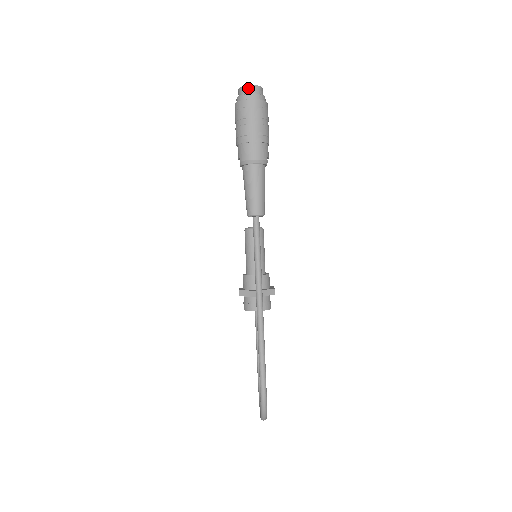
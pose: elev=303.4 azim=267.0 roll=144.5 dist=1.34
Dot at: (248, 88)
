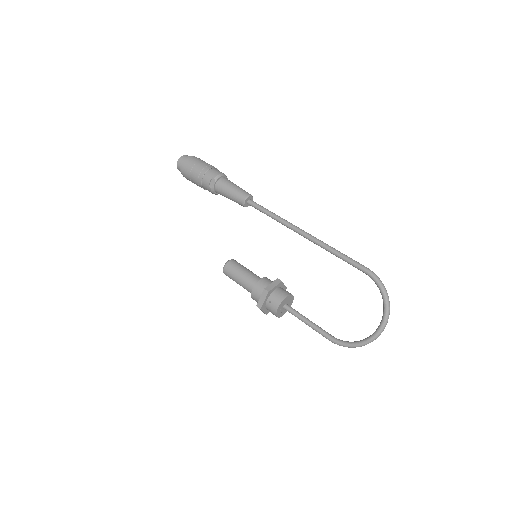
Dot at: (186, 156)
